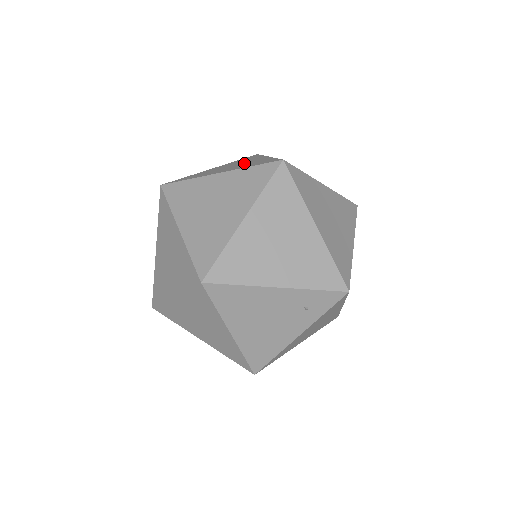
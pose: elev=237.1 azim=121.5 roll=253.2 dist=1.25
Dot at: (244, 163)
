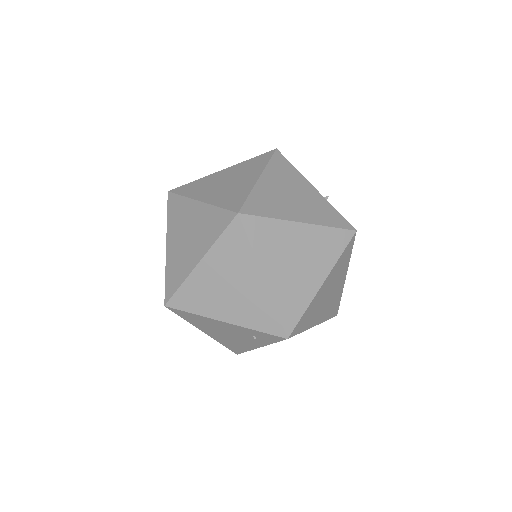
Dot at: (233, 184)
